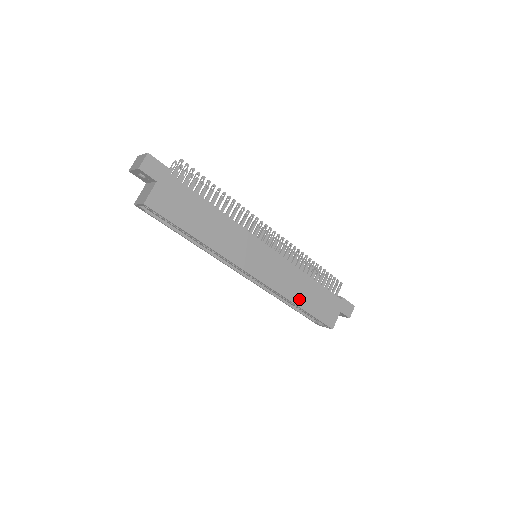
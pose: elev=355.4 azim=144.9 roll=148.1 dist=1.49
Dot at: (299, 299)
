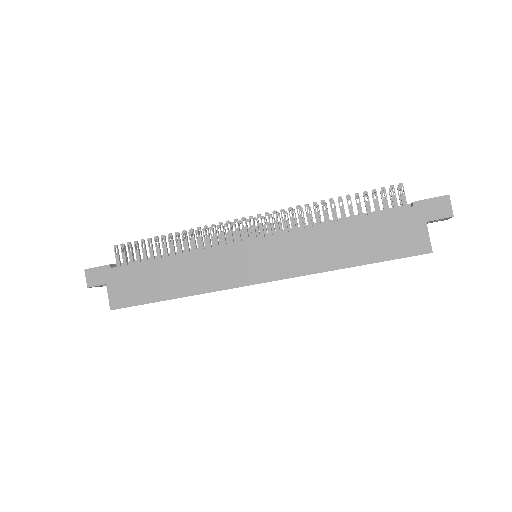
Dot at: (340, 259)
